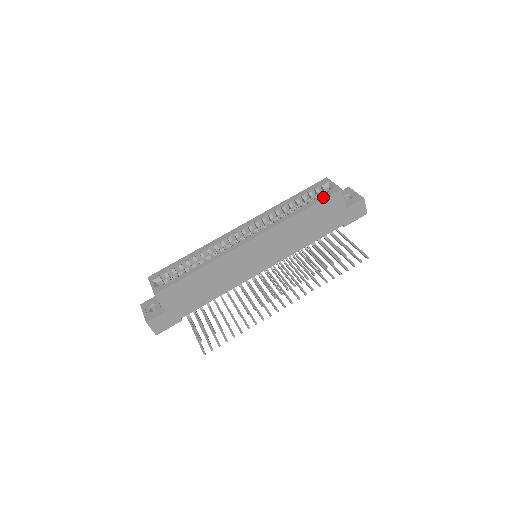
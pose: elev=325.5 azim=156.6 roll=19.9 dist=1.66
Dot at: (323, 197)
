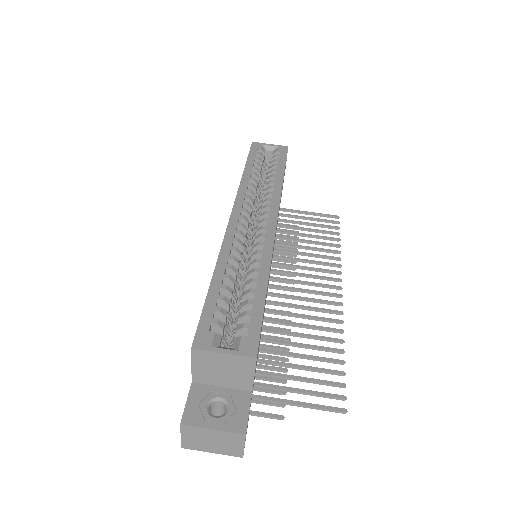
Dot at: (283, 157)
